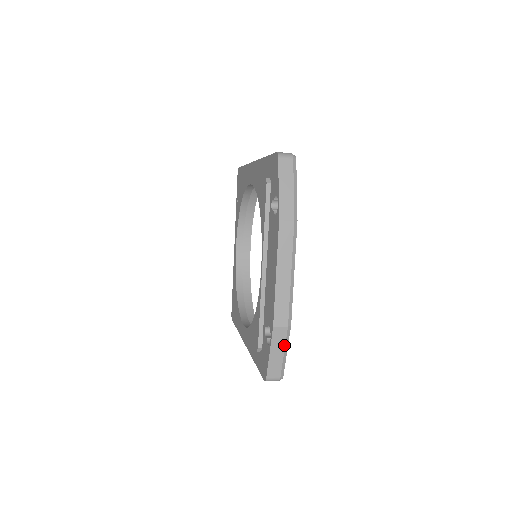
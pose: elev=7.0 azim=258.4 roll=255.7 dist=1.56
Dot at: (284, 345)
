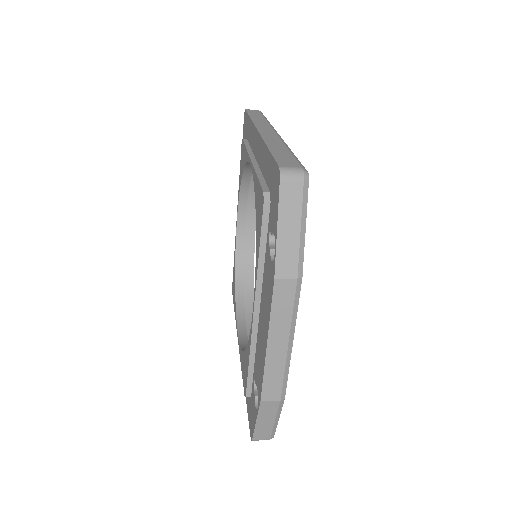
Dot at: (275, 415)
